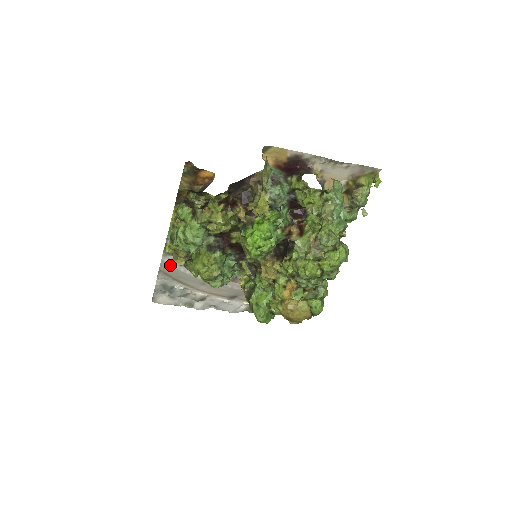
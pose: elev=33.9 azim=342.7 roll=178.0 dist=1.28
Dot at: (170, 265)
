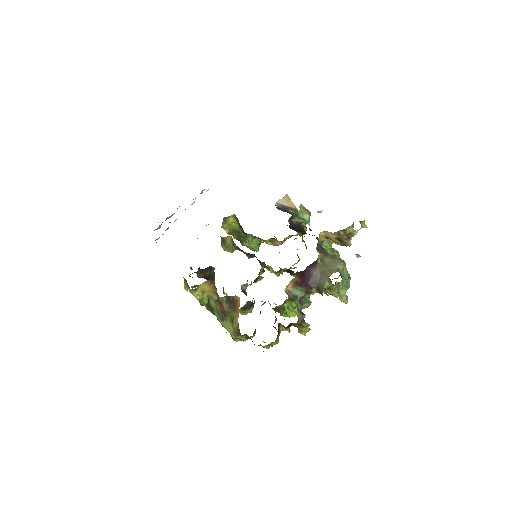
Dot at: occluded
